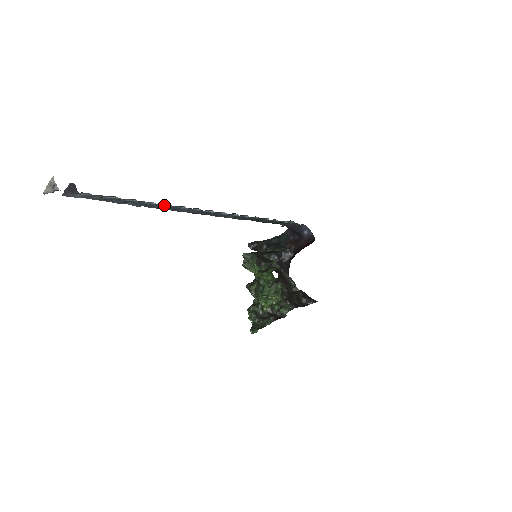
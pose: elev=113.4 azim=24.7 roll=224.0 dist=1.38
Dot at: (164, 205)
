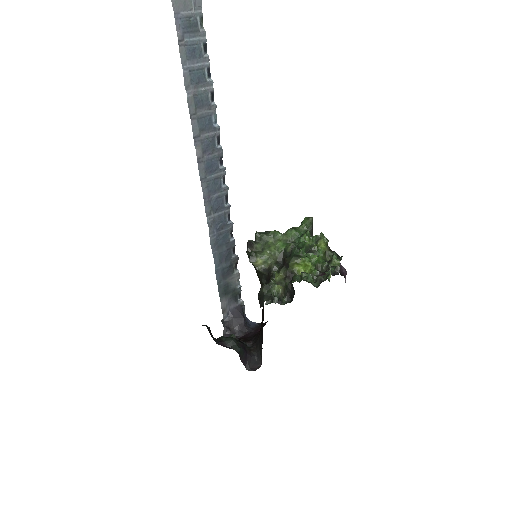
Dot at: (209, 99)
